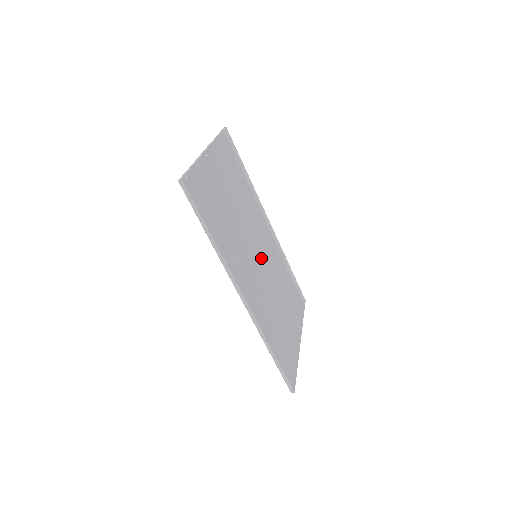
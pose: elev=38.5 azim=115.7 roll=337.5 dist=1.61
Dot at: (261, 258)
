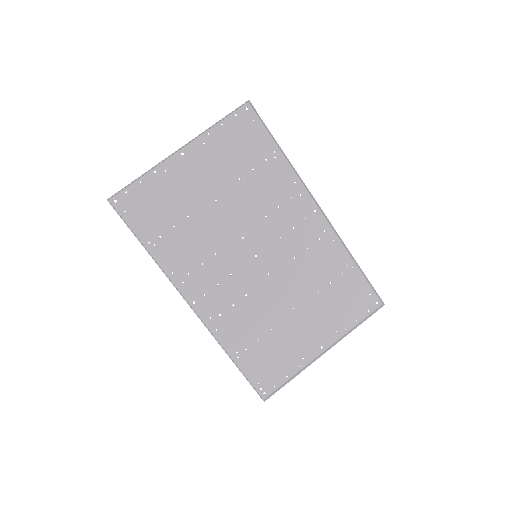
Dot at: (271, 257)
